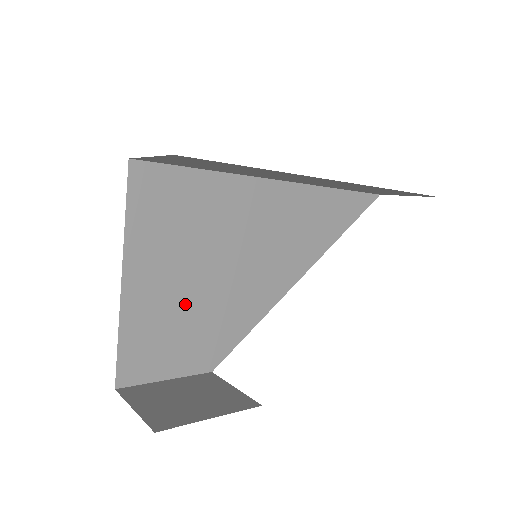
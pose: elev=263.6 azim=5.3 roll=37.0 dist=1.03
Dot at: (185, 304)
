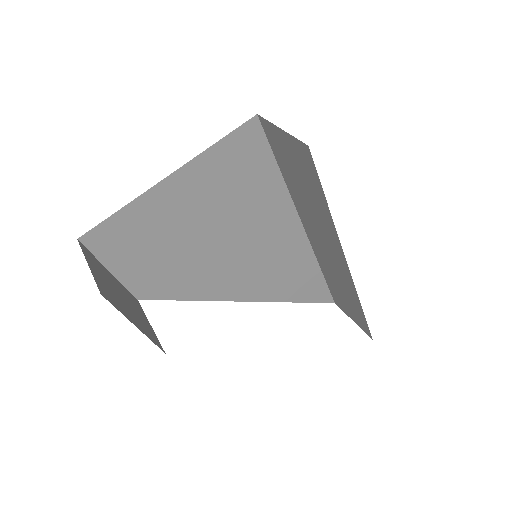
Dot at: (178, 236)
